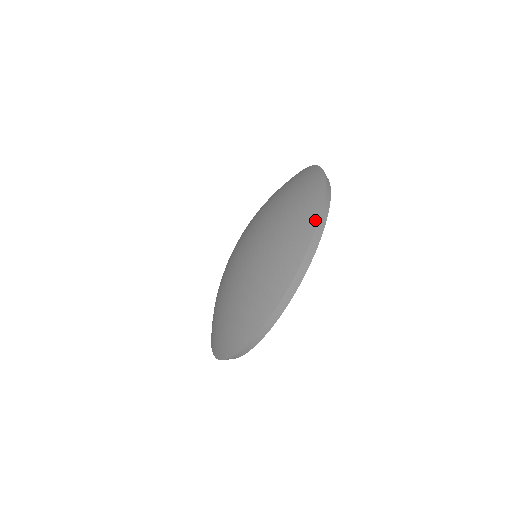
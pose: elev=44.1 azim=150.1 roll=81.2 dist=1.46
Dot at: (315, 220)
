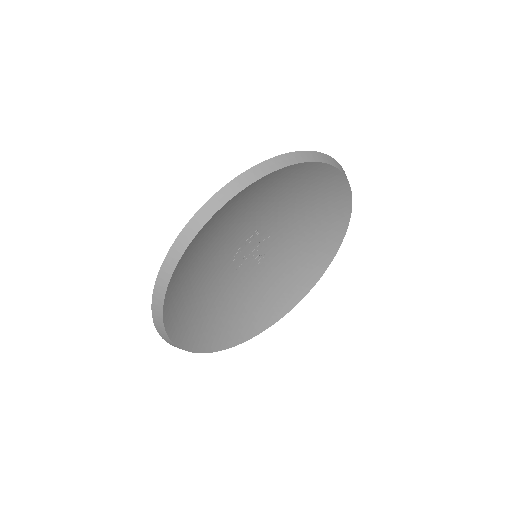
Dot at: (166, 258)
